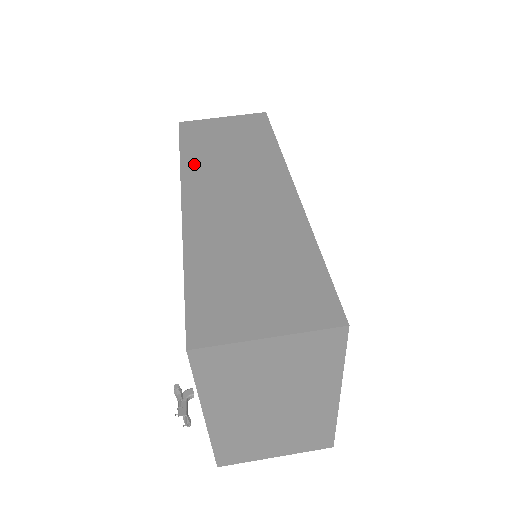
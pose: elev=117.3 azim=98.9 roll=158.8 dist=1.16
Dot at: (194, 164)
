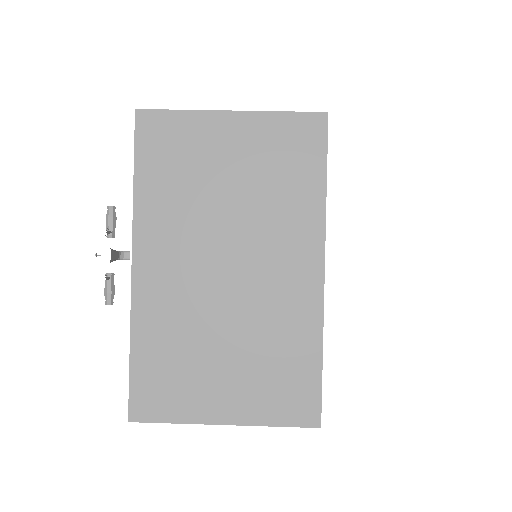
Dot at: occluded
